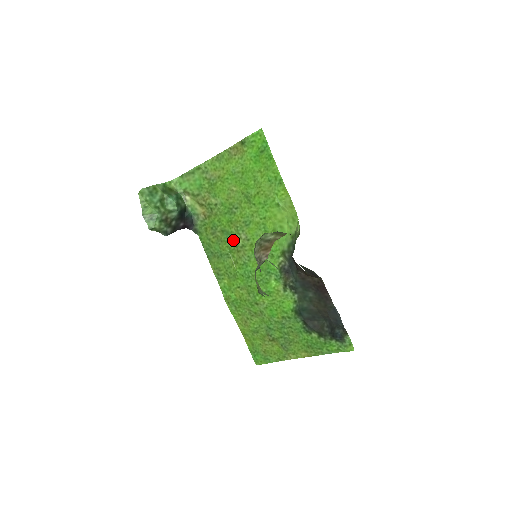
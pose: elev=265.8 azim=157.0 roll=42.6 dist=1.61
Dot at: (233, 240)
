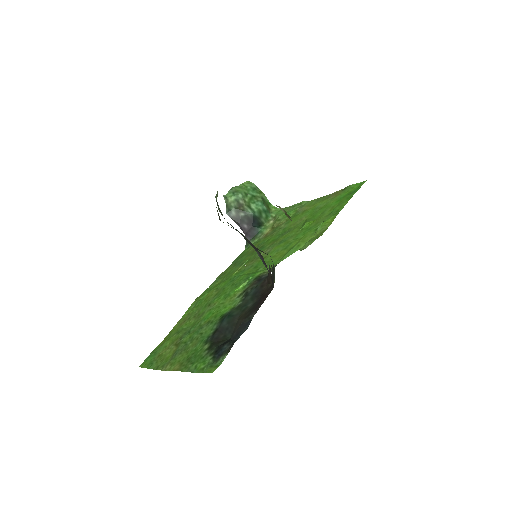
Dot at: occluded
